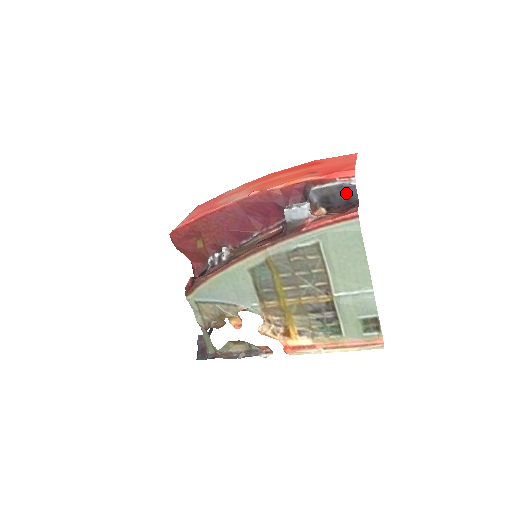
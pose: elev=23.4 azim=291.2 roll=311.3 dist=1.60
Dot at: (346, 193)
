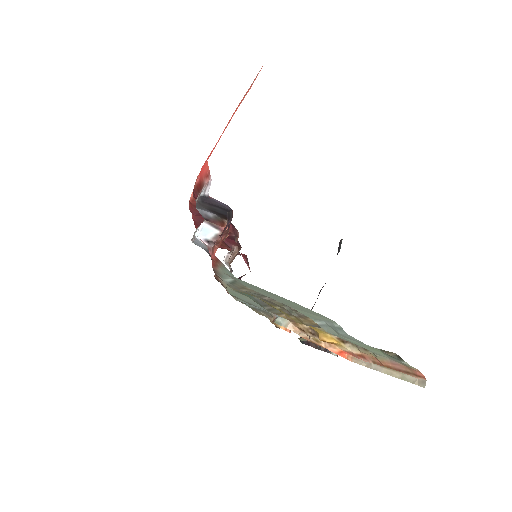
Dot at: (215, 205)
